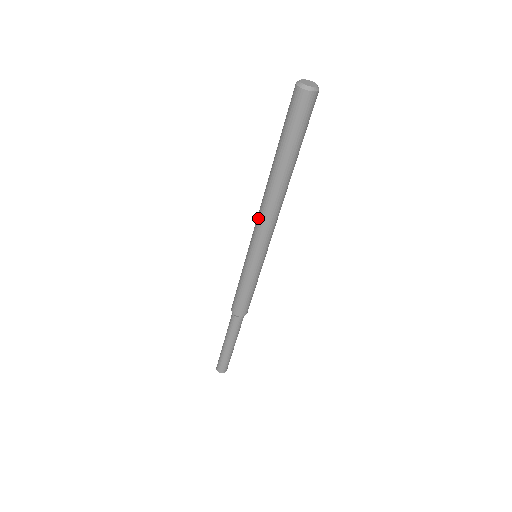
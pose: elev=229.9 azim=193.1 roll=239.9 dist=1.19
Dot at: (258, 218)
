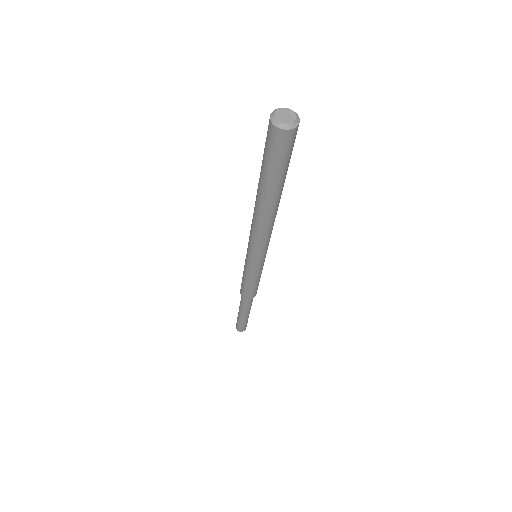
Dot at: (252, 233)
